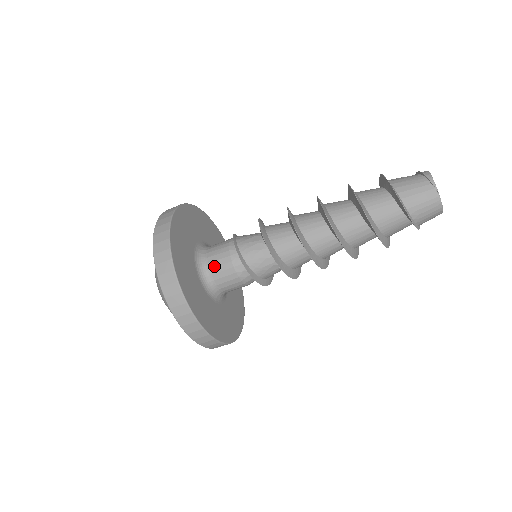
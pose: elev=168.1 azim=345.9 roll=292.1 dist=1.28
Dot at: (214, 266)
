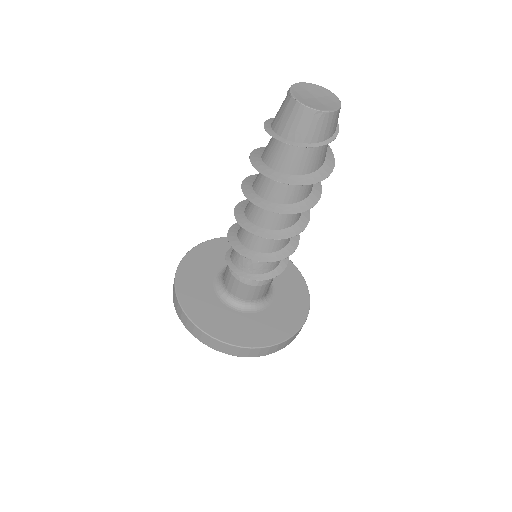
Dot at: (225, 280)
